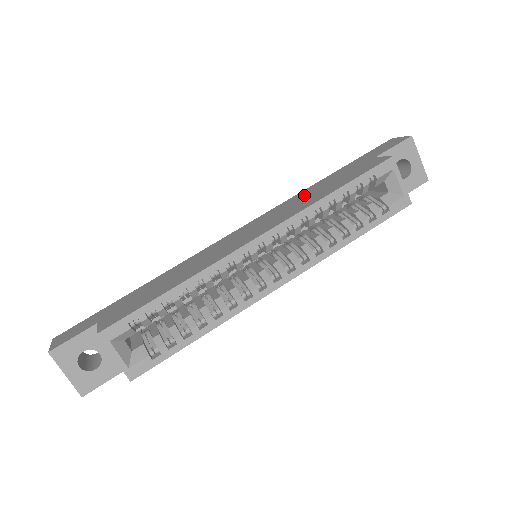
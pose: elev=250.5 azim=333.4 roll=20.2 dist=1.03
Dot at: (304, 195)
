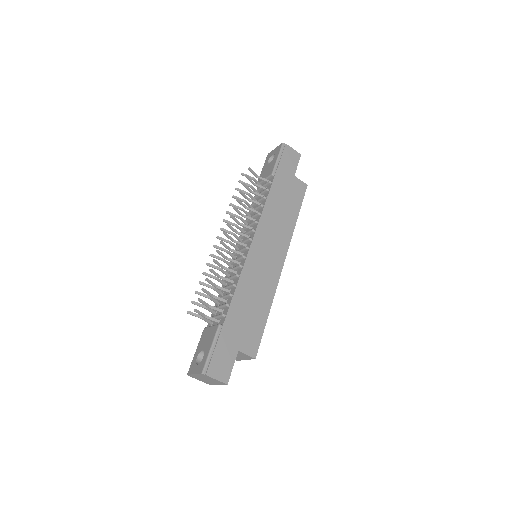
Dot at: (275, 210)
